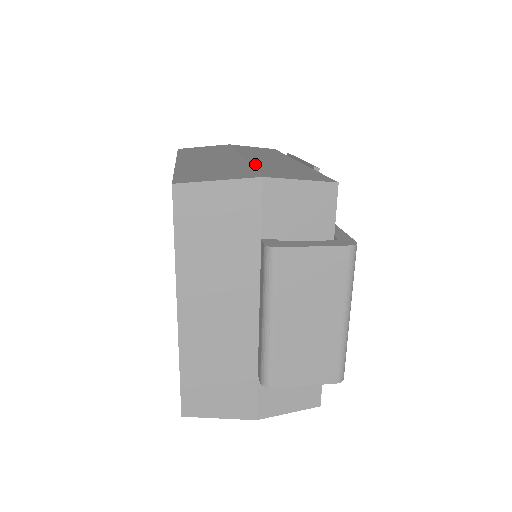
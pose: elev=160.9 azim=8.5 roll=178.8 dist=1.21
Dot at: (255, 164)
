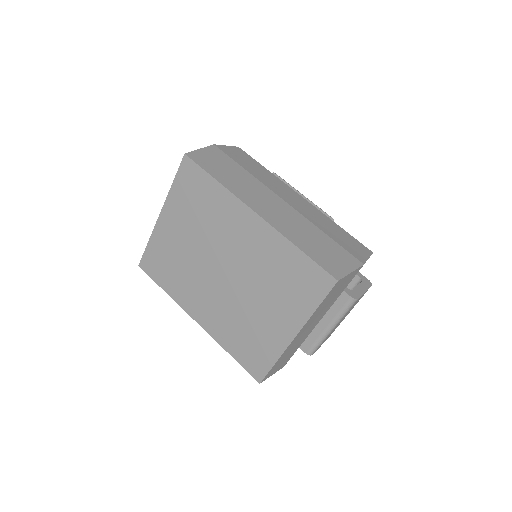
Dot at: (321, 228)
